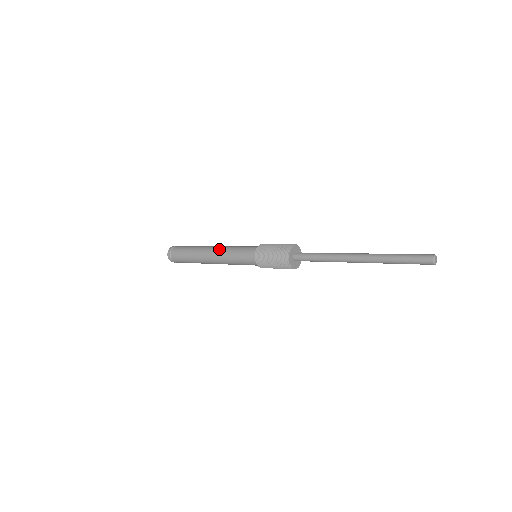
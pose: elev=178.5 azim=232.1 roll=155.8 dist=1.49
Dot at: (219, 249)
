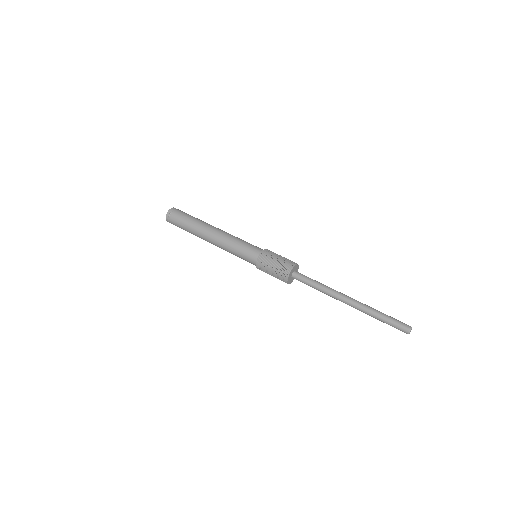
Dot at: (224, 234)
